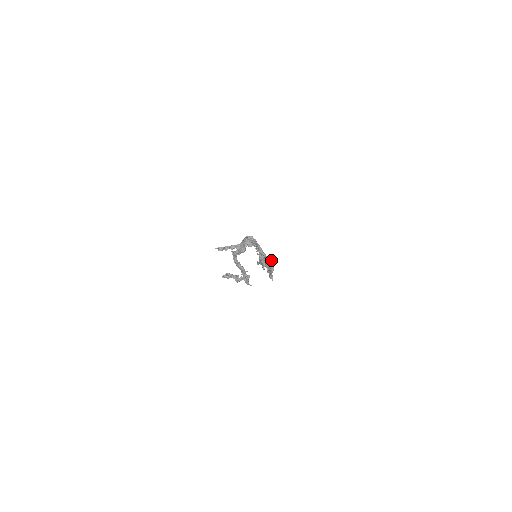
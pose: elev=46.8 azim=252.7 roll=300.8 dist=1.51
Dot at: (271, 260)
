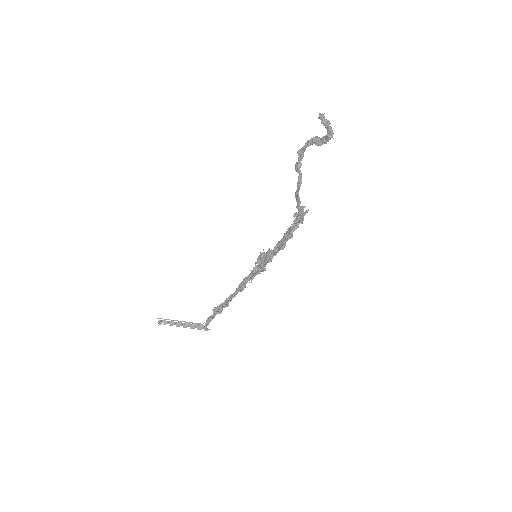
Dot at: occluded
